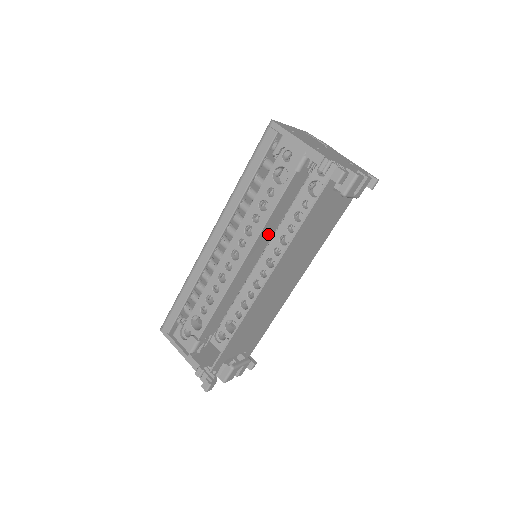
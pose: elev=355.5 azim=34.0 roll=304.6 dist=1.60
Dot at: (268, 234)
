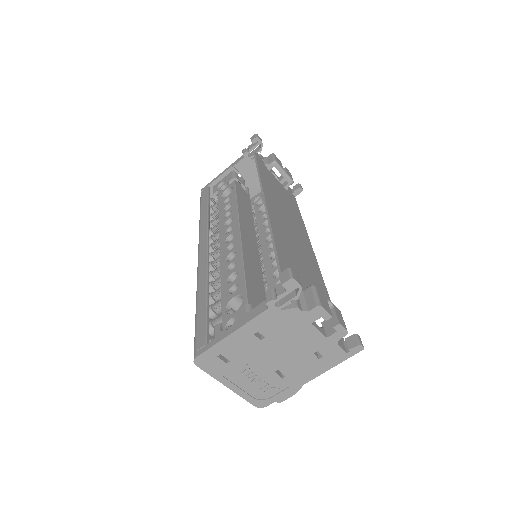
Dot at: (248, 222)
